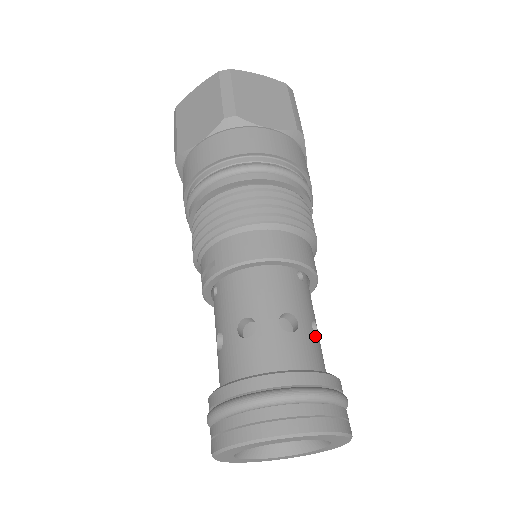
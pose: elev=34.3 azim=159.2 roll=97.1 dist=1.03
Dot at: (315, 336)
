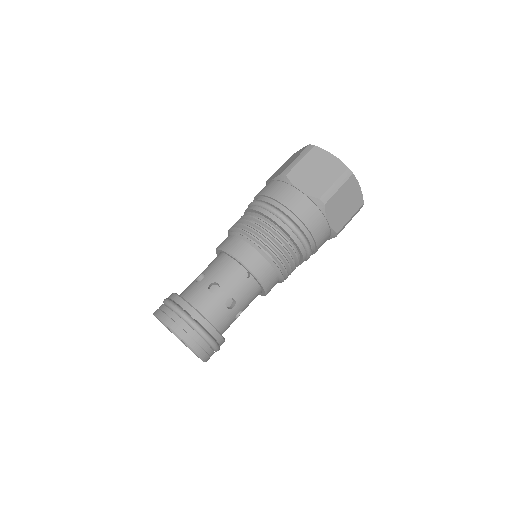
Dot at: occluded
